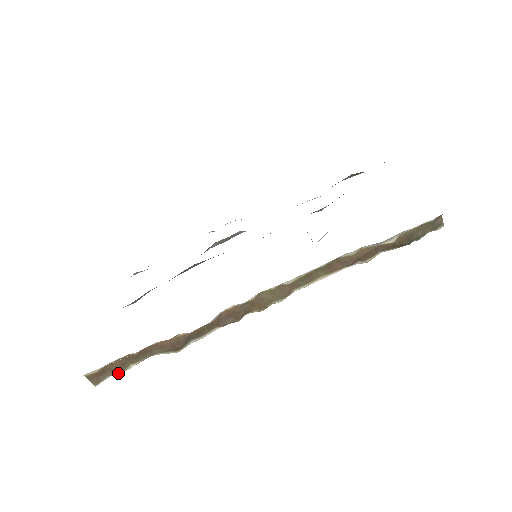
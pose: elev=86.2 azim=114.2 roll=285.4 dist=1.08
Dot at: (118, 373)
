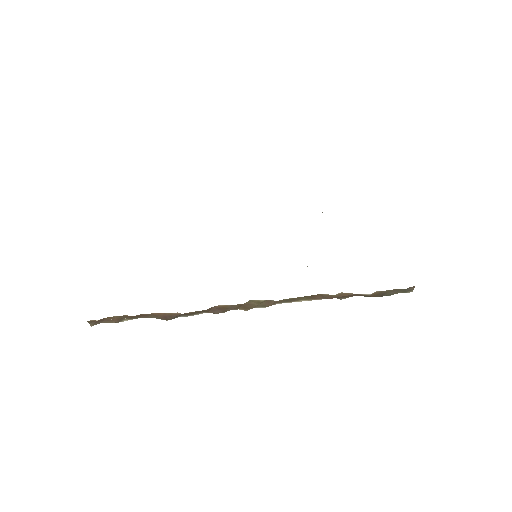
Dot at: occluded
